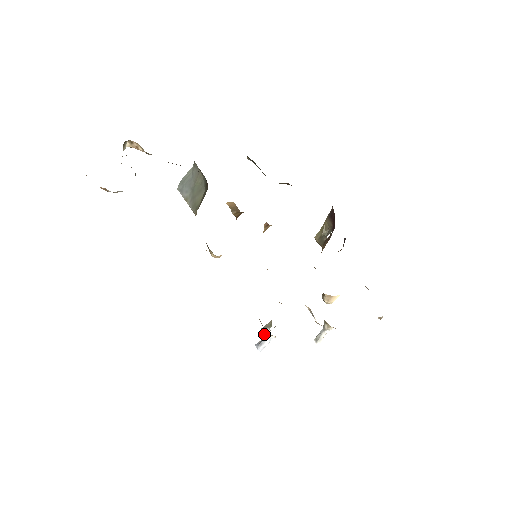
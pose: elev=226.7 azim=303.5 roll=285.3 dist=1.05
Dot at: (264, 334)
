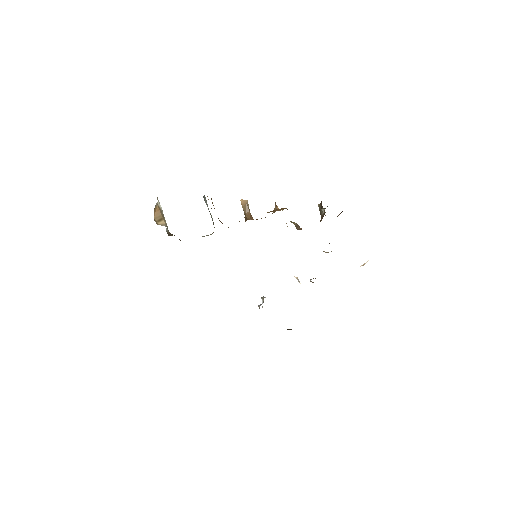
Dot at: occluded
